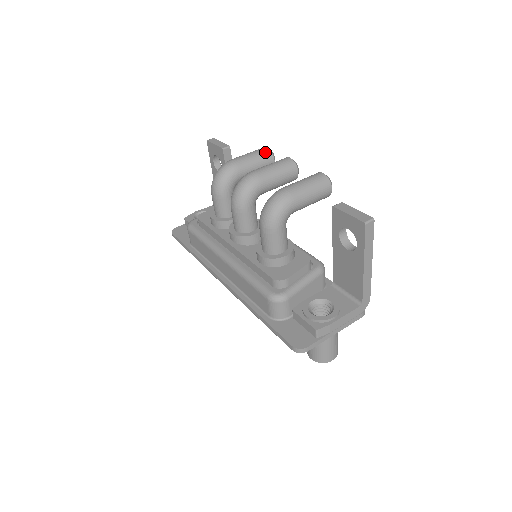
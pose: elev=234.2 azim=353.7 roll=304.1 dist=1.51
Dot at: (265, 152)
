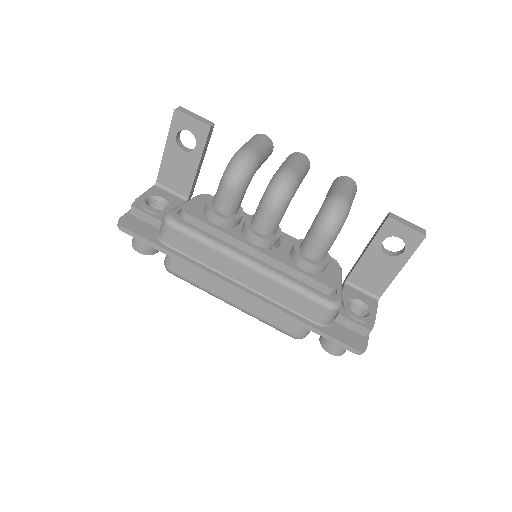
Dot at: (269, 141)
